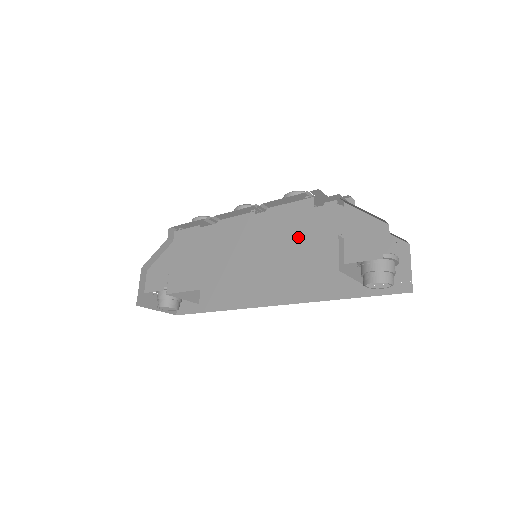
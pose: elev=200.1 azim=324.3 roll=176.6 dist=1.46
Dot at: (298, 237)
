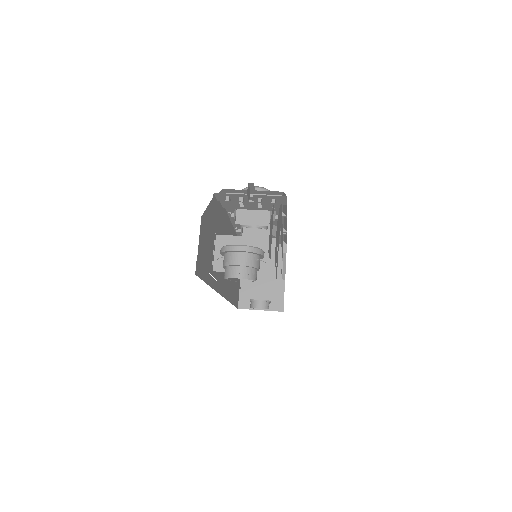
Dot at: occluded
